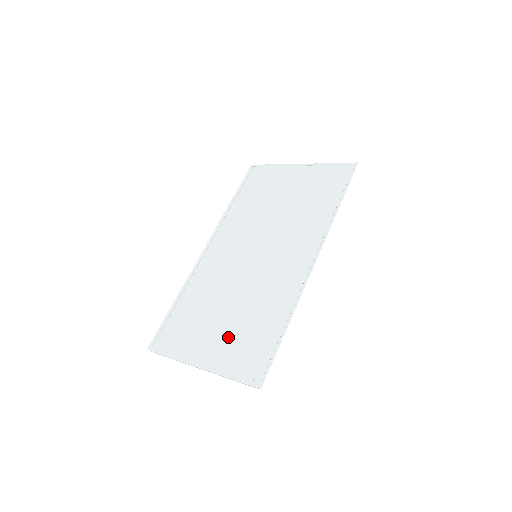
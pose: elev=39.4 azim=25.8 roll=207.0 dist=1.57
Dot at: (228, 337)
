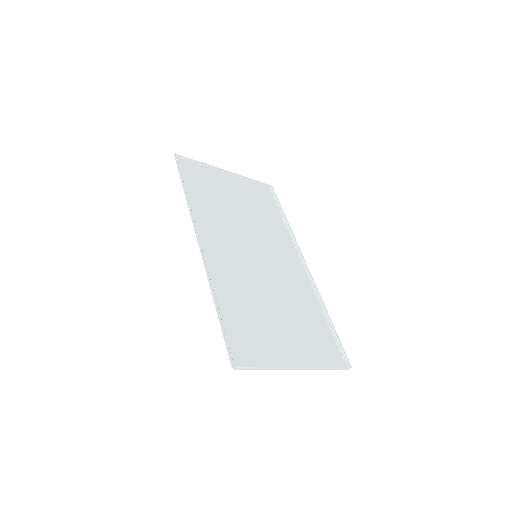
Dot at: (295, 334)
